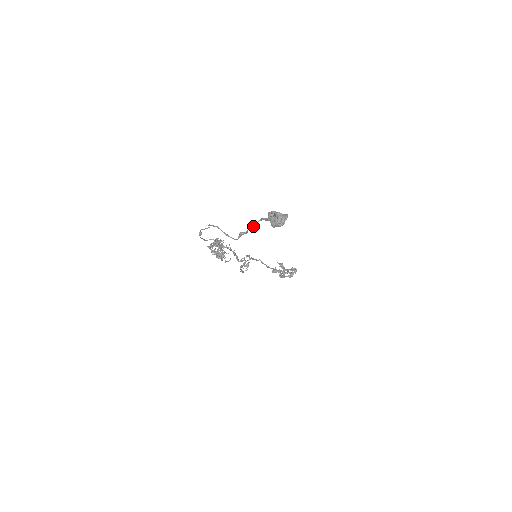
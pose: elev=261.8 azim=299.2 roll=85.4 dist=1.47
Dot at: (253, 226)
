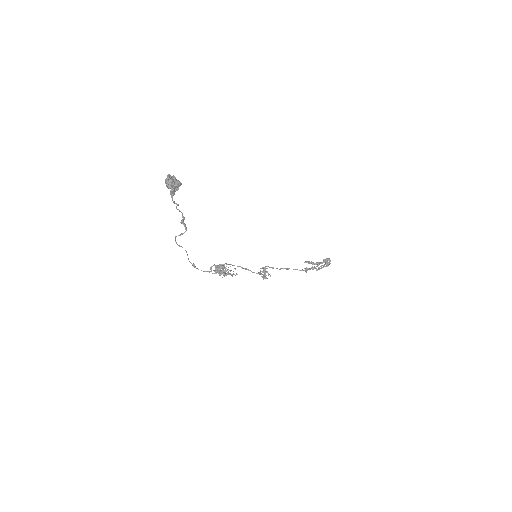
Dot at: occluded
